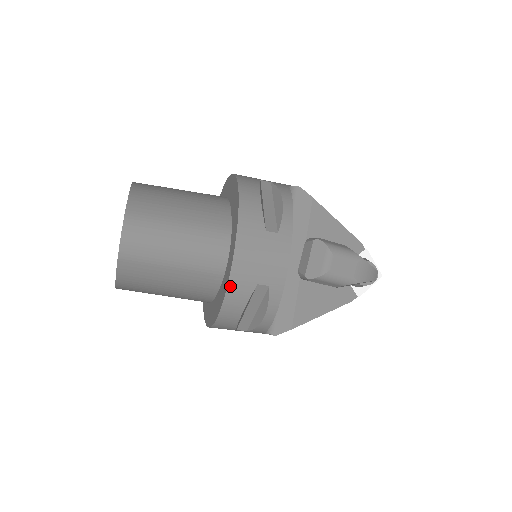
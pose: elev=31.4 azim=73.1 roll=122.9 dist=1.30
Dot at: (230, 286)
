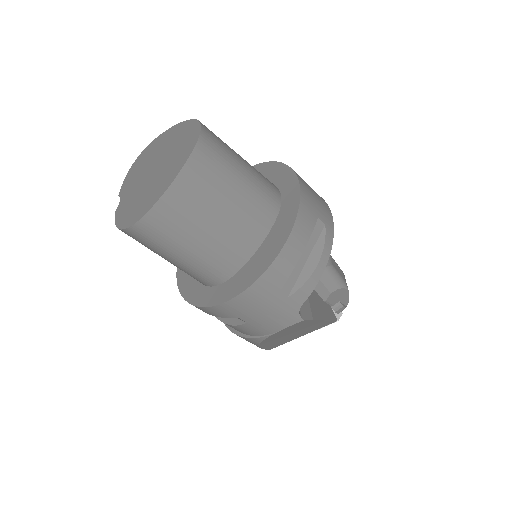
Dot at: (301, 208)
